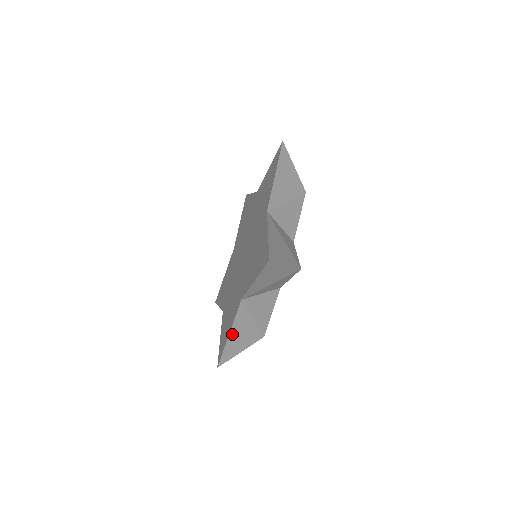
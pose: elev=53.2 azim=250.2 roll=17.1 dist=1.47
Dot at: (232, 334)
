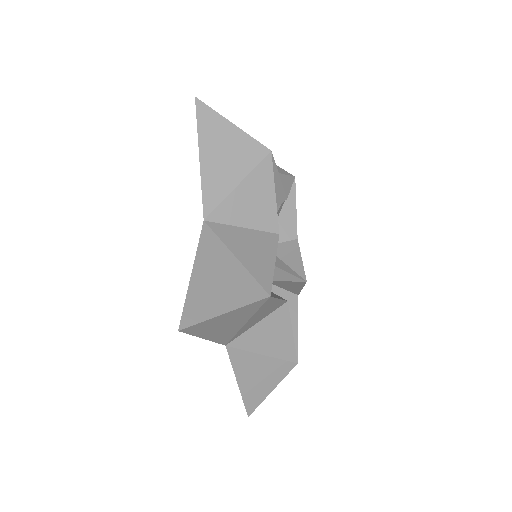
Dot at: occluded
